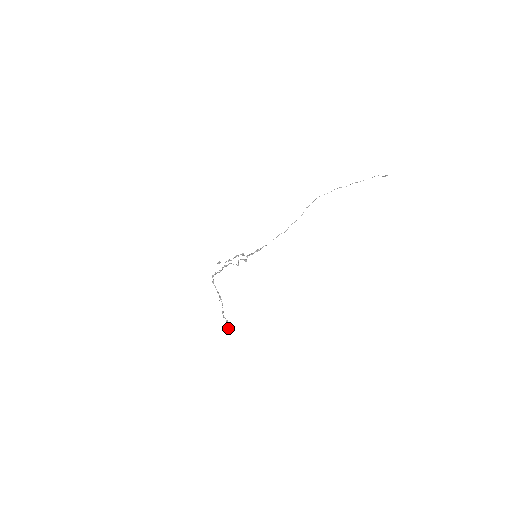
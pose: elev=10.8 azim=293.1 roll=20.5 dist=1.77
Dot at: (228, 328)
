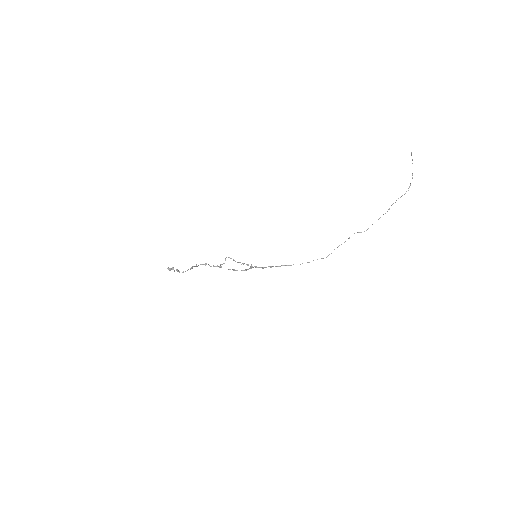
Dot at: (171, 269)
